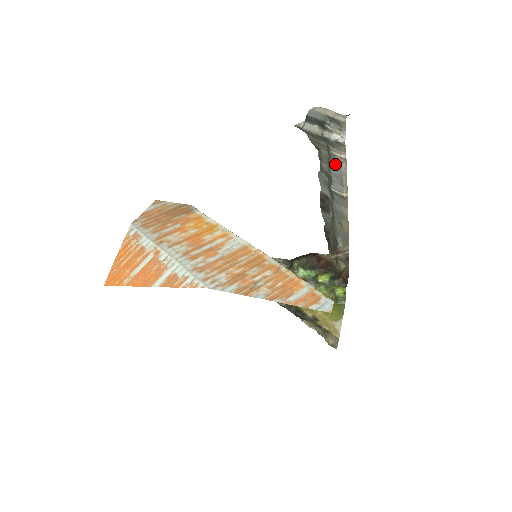
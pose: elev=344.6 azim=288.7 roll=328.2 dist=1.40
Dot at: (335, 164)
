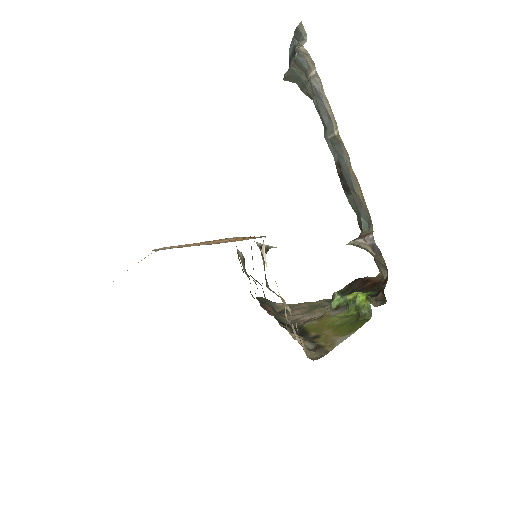
Dot at: (316, 94)
